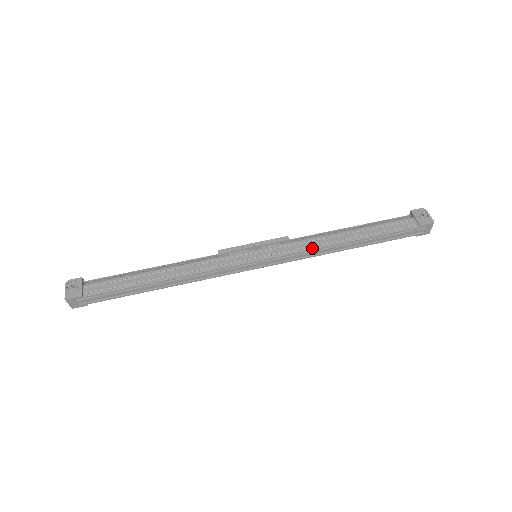
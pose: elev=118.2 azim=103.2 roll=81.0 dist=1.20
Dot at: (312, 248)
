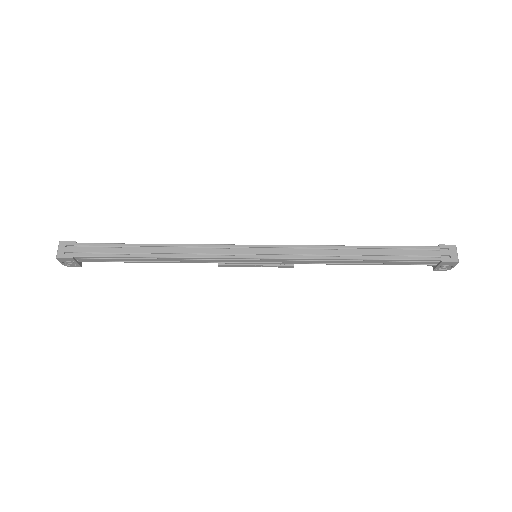
Dot at: (315, 245)
